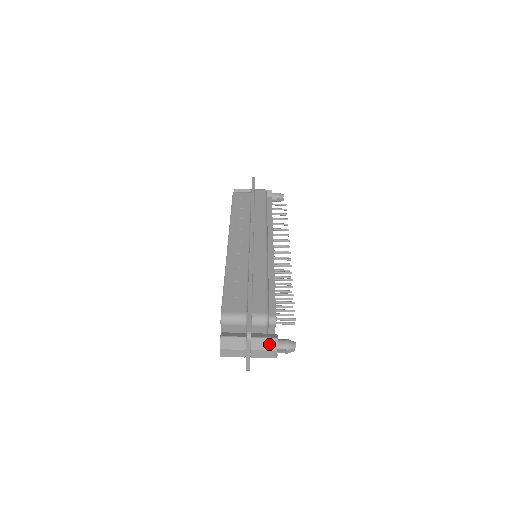
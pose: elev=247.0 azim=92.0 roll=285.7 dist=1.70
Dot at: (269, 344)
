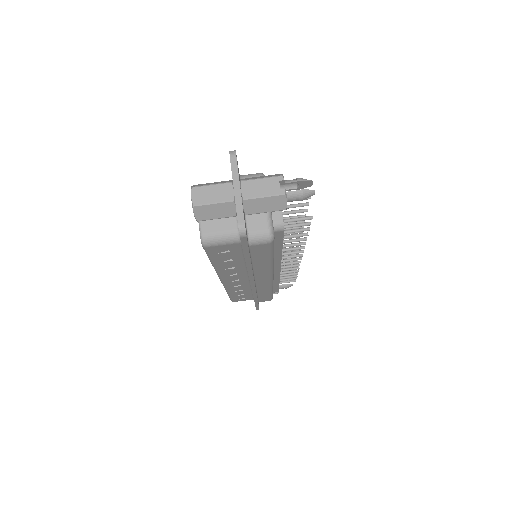
Dot at: (268, 176)
